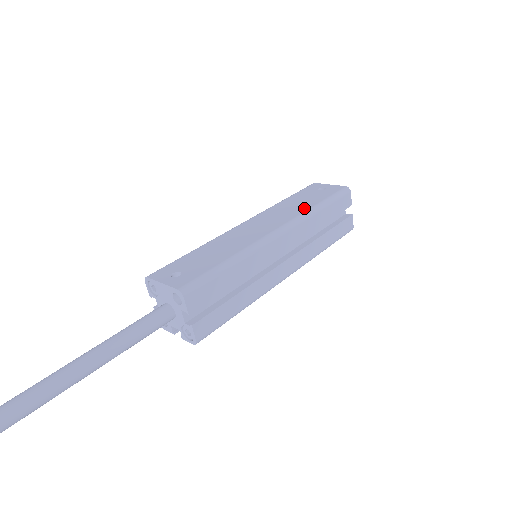
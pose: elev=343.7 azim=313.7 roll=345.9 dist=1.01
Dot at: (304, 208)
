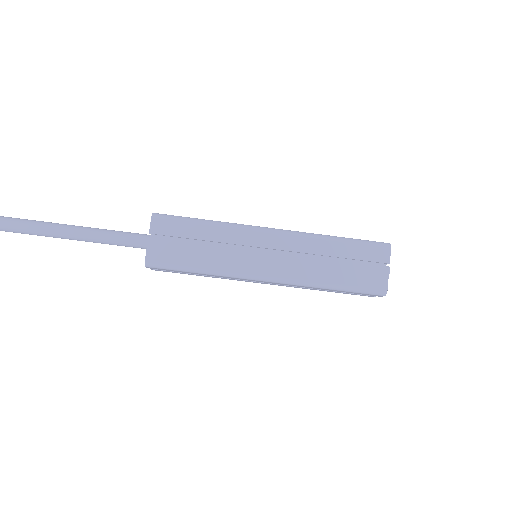
Dot at: occluded
